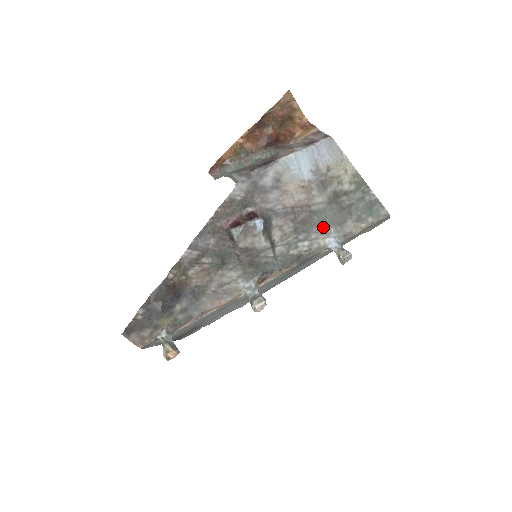
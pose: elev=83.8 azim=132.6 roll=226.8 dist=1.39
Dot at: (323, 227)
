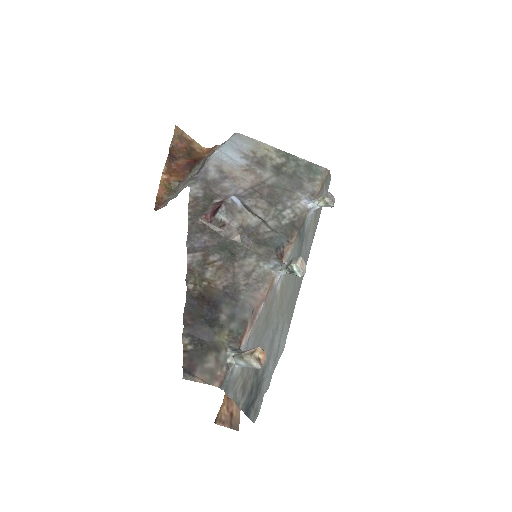
Dot at: (289, 194)
